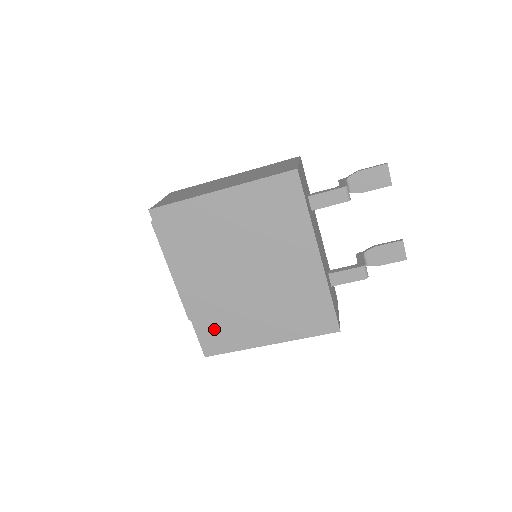
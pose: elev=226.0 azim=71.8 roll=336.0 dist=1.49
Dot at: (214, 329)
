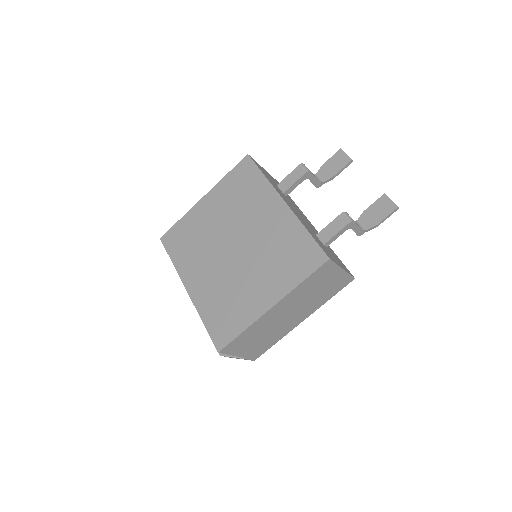
Dot at: (220, 316)
